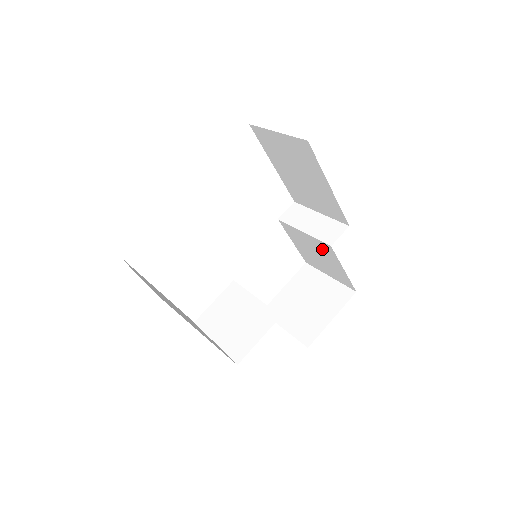
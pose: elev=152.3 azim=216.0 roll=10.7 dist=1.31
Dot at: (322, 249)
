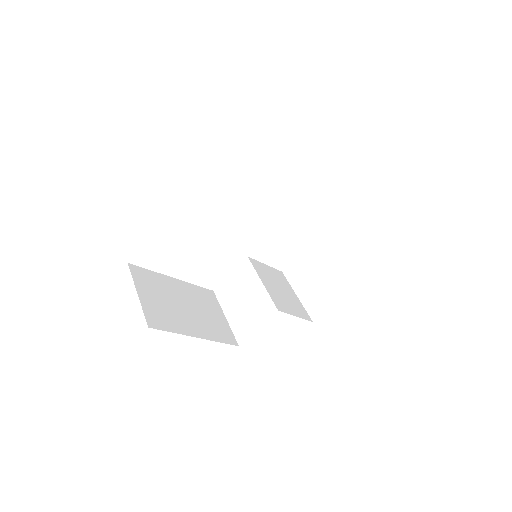
Dot at: occluded
